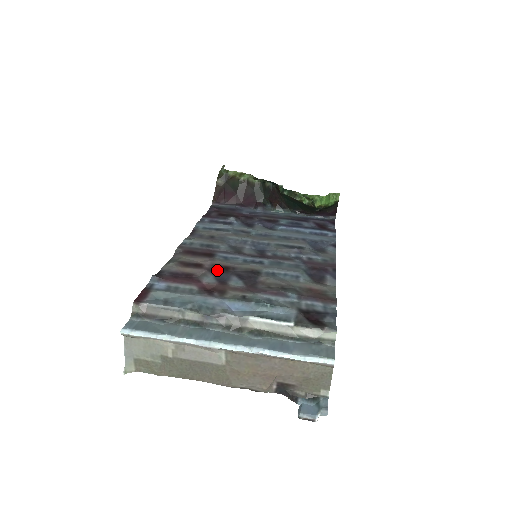
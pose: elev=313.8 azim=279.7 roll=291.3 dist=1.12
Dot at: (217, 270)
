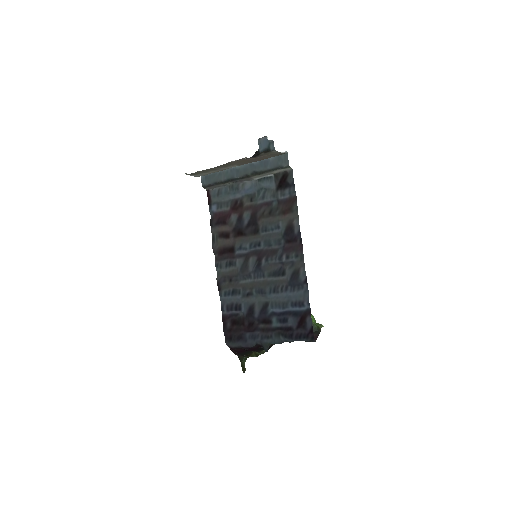
Dot at: (237, 230)
